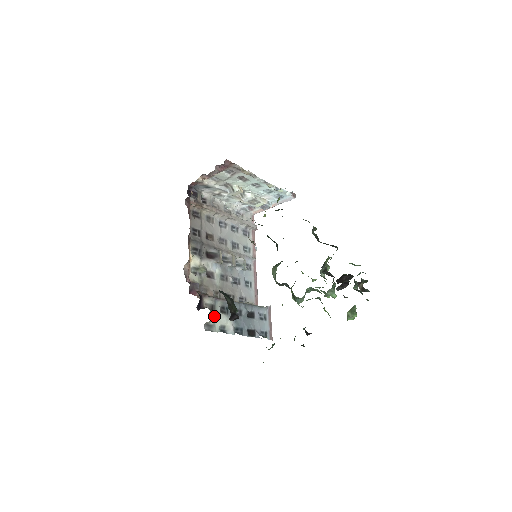
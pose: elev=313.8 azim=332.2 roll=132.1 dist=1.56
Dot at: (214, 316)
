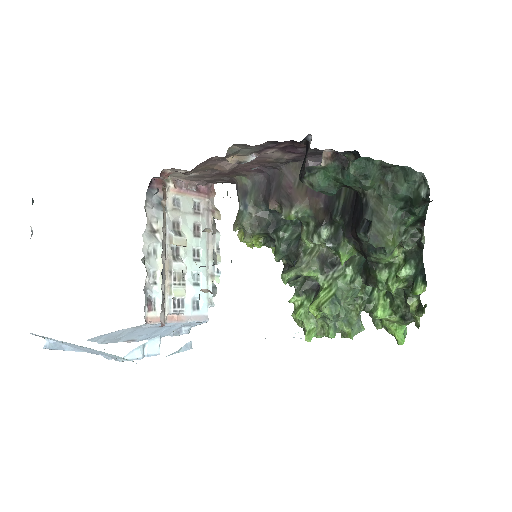
Dot at: occluded
